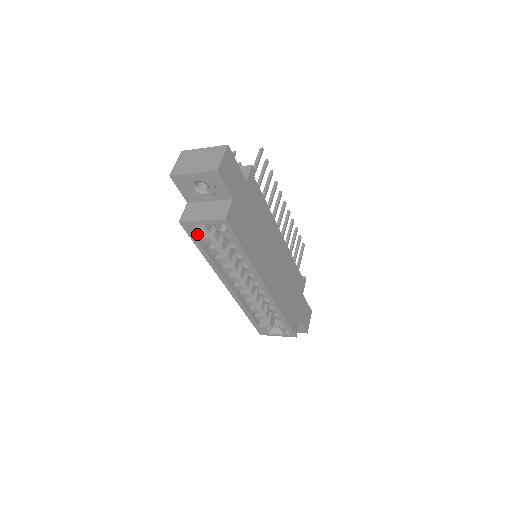
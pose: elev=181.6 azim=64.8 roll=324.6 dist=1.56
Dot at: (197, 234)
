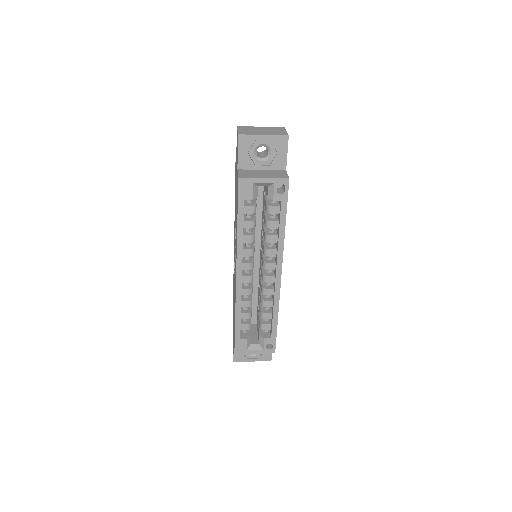
Dot at: (248, 196)
